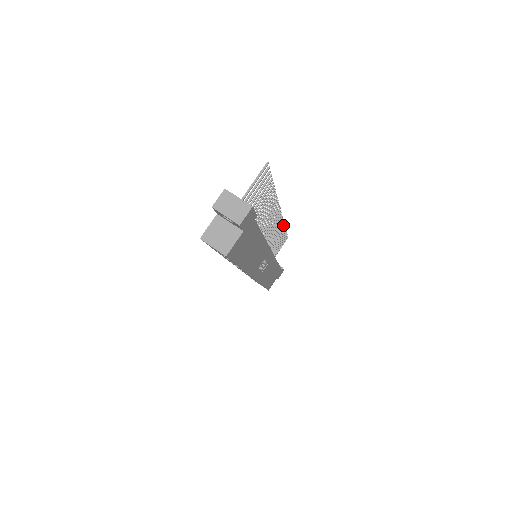
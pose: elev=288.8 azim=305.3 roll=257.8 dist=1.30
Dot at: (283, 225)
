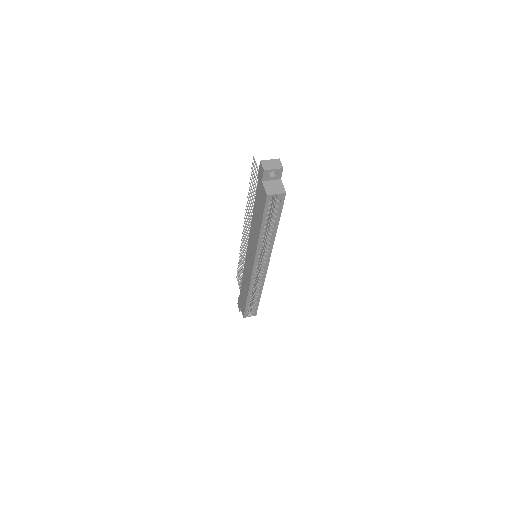
Dot at: (240, 250)
